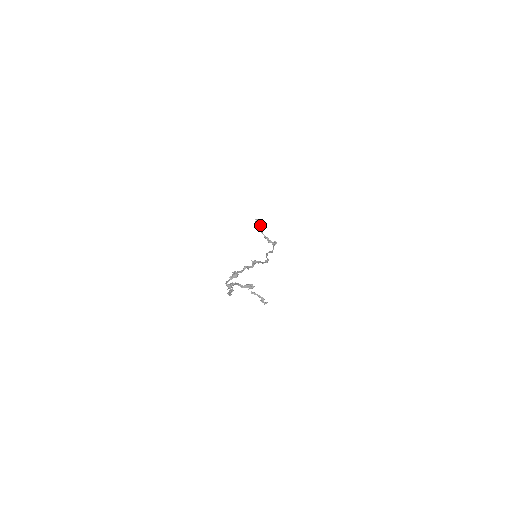
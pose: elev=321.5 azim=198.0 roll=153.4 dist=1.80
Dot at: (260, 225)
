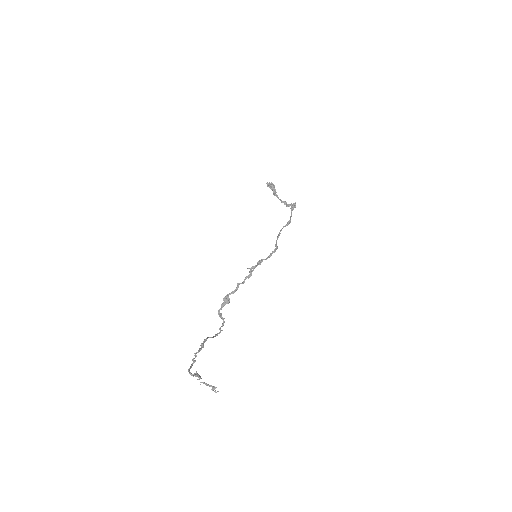
Dot at: (273, 189)
